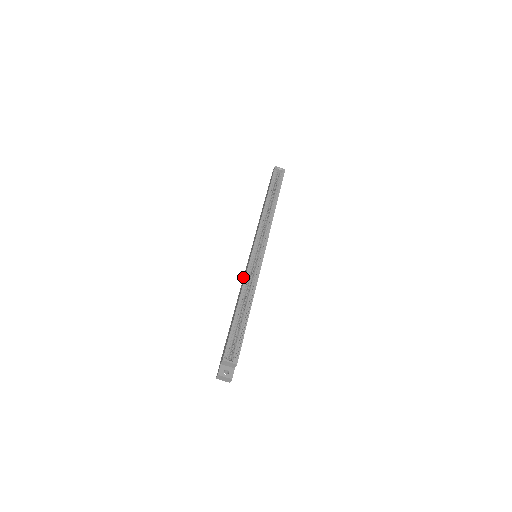
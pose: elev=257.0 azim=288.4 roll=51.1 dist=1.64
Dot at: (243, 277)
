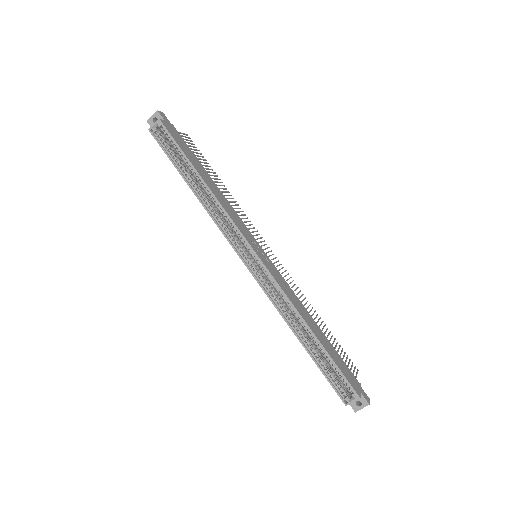
Dot at: occluded
